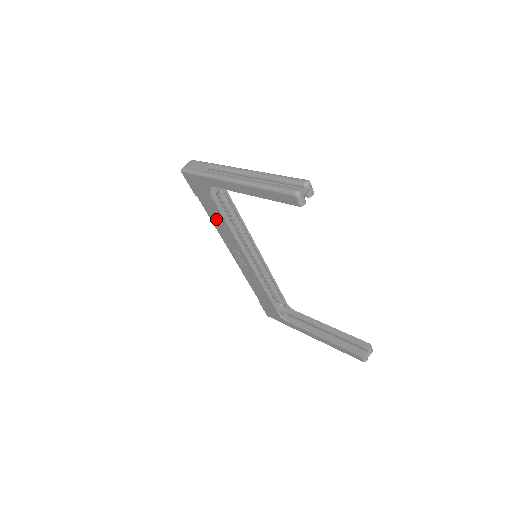
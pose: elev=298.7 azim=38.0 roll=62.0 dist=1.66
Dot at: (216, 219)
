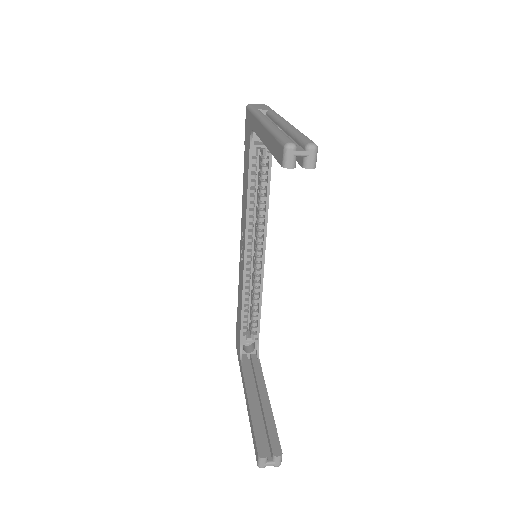
Dot at: (245, 182)
